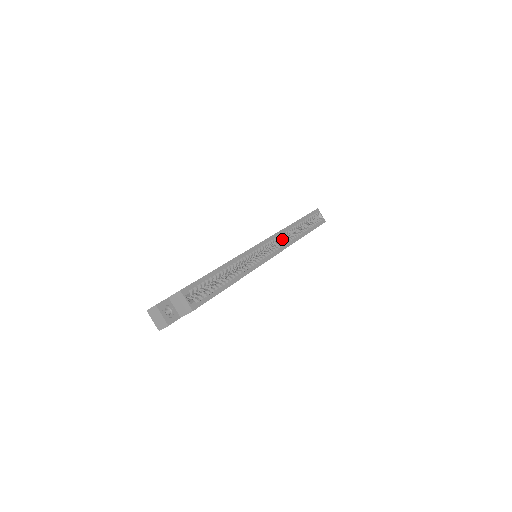
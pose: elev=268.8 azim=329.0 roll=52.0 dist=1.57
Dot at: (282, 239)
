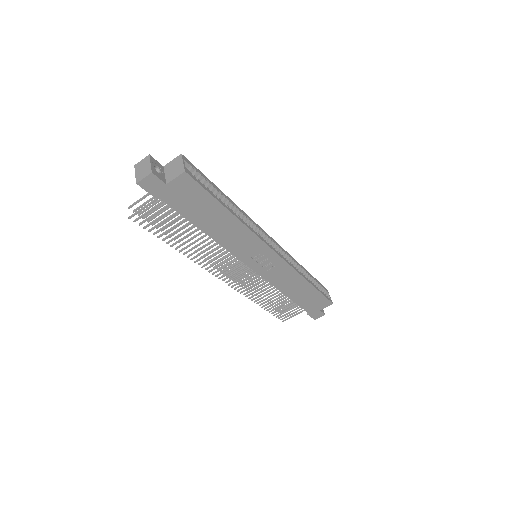
Dot at: occluded
